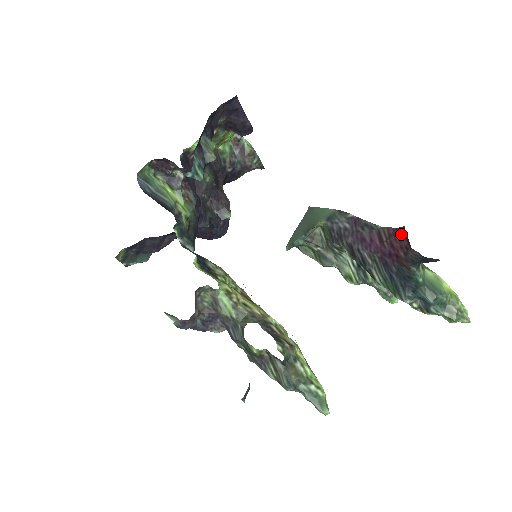
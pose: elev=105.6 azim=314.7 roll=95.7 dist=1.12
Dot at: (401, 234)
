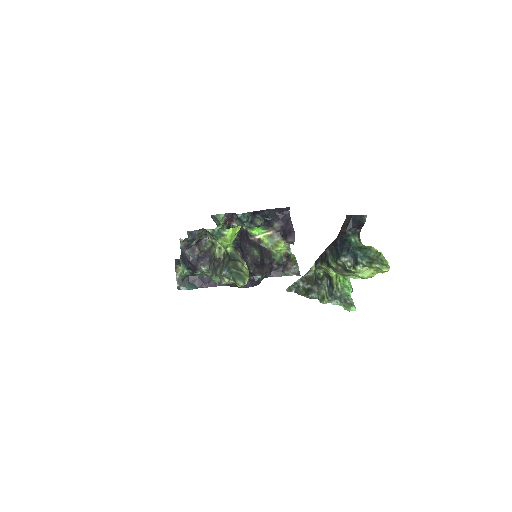
Dot at: occluded
